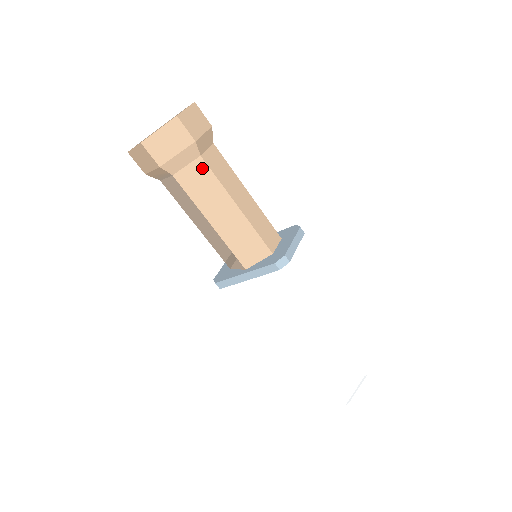
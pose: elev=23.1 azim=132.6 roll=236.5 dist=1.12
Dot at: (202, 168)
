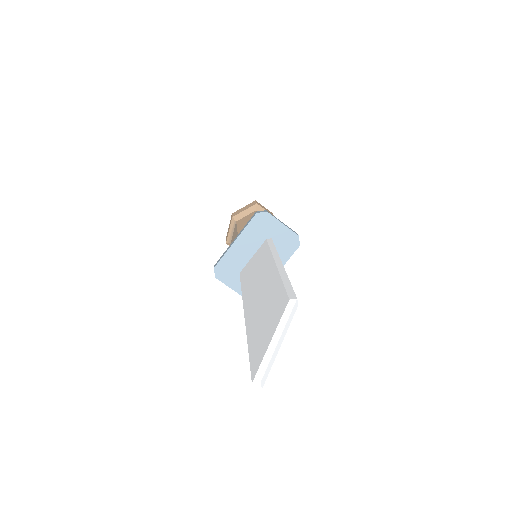
Dot at: (253, 214)
